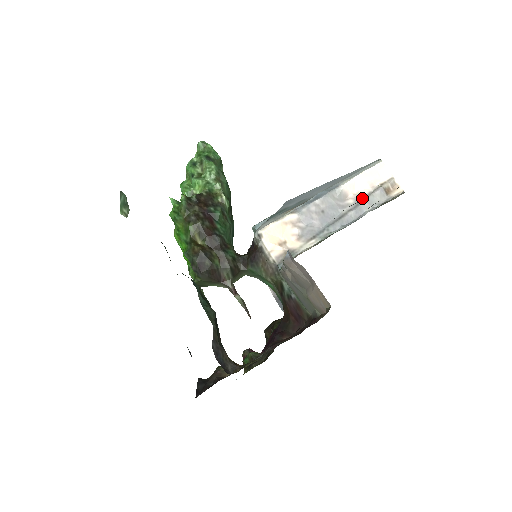
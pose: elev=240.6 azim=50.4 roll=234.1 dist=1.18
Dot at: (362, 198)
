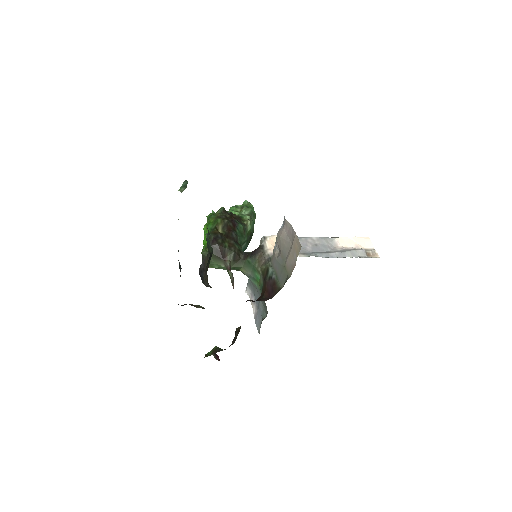
Dot at: (348, 250)
